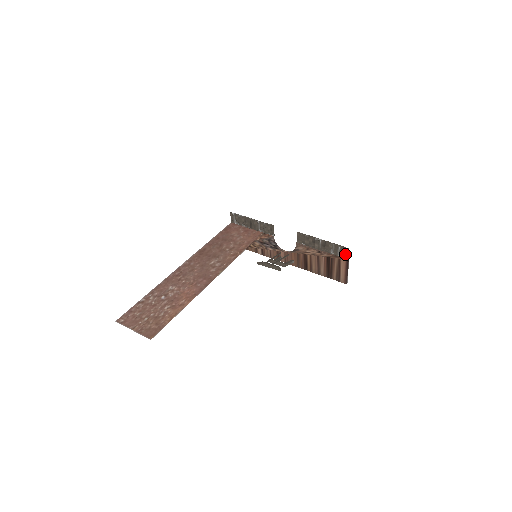
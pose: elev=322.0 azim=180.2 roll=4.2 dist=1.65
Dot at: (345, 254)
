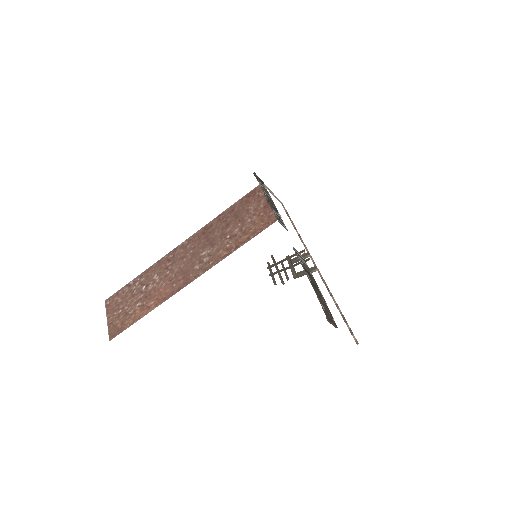
Dot at: (331, 320)
